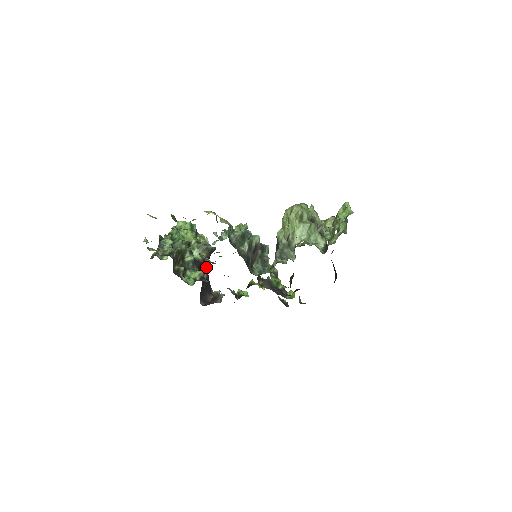
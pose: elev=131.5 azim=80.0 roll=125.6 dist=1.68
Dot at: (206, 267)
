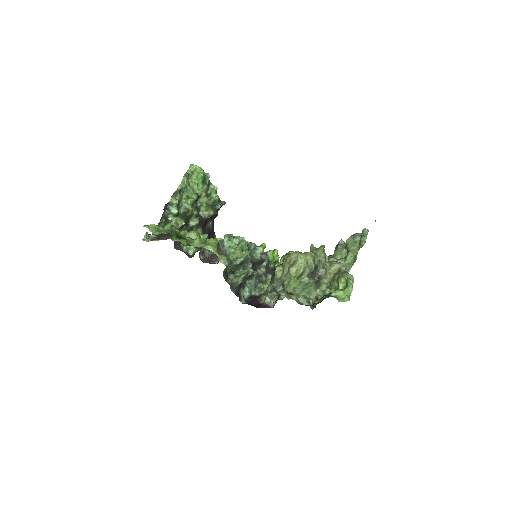
Dot at: (213, 218)
